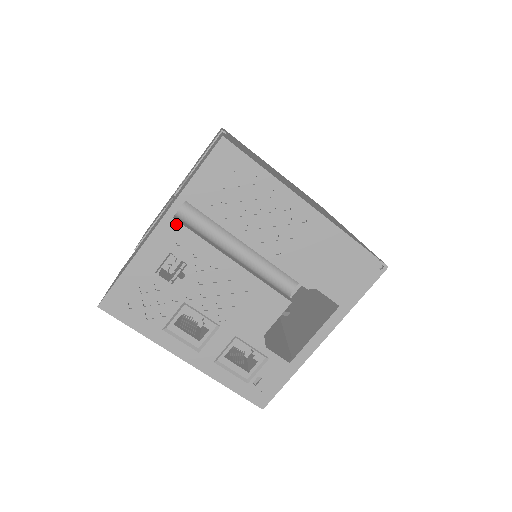
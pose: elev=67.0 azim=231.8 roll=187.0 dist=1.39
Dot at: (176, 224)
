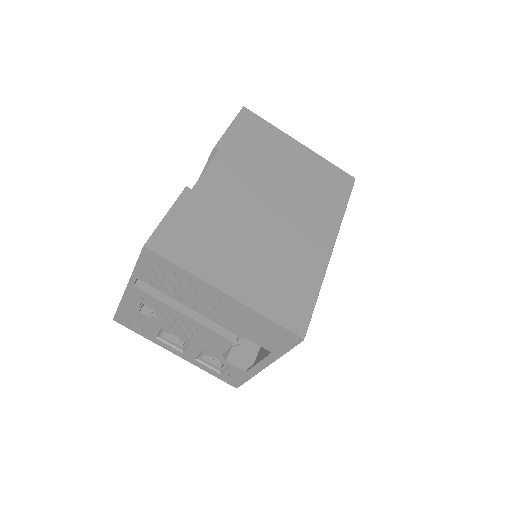
Dot at: (137, 289)
